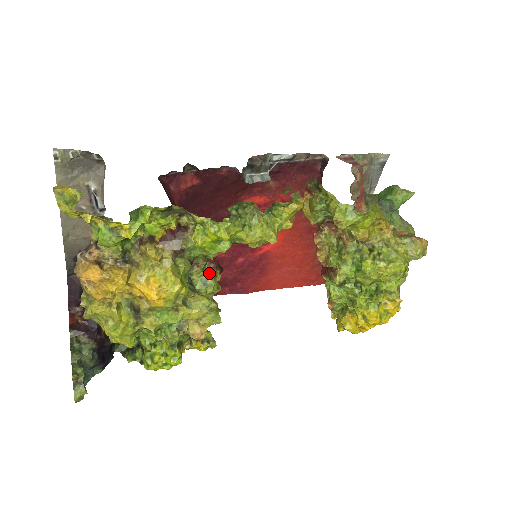
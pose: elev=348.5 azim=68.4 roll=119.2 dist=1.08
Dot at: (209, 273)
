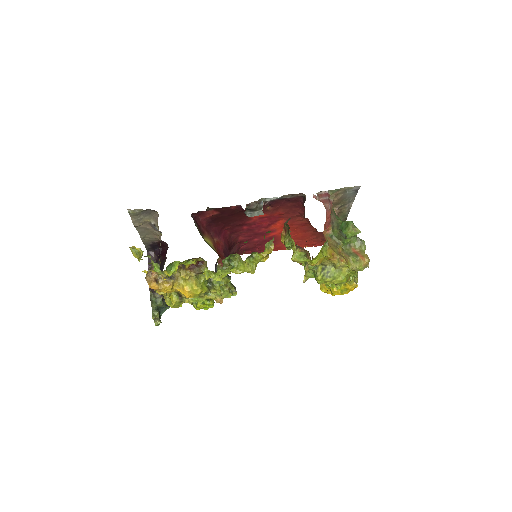
Dot at: occluded
